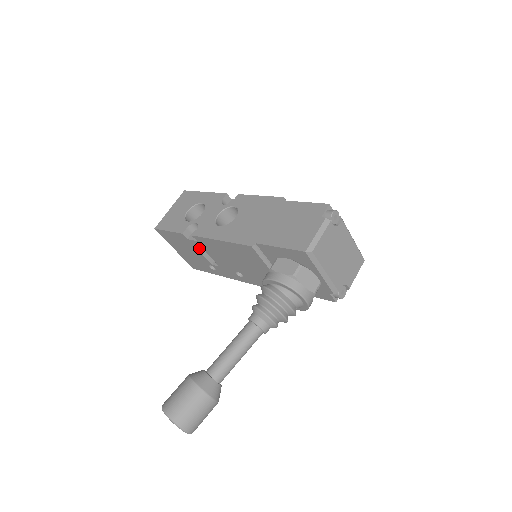
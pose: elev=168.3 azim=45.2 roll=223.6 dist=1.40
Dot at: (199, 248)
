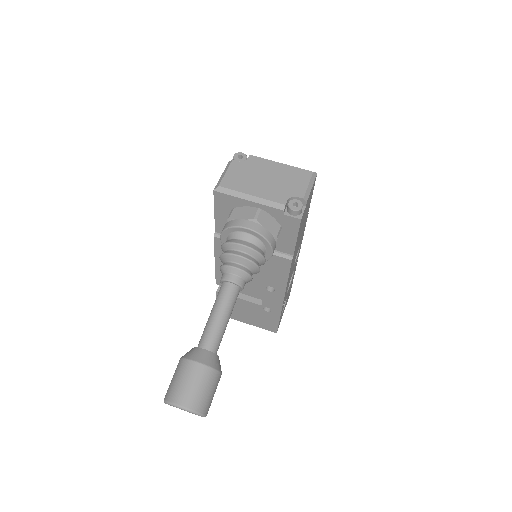
Dot at: (239, 297)
